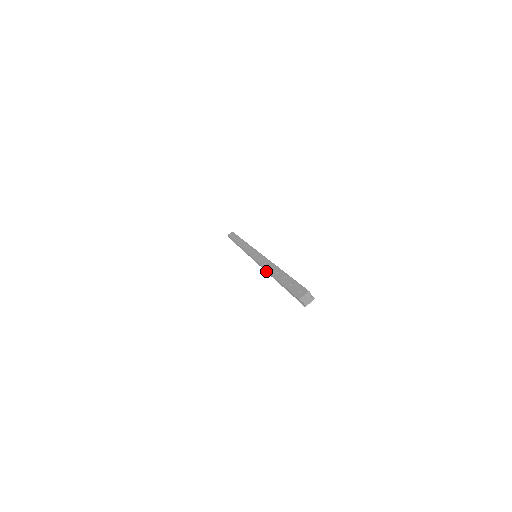
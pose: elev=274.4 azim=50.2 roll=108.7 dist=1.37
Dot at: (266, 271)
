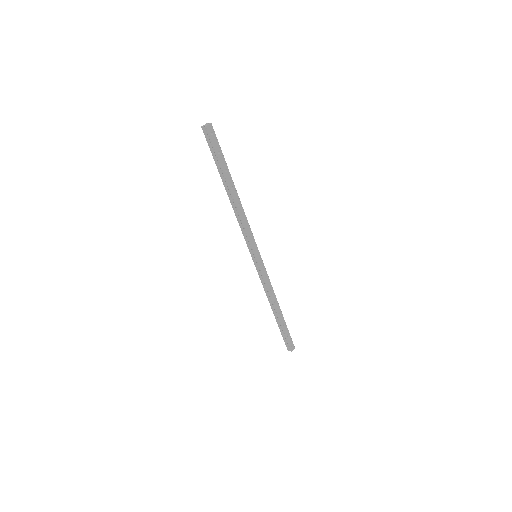
Dot at: (240, 220)
